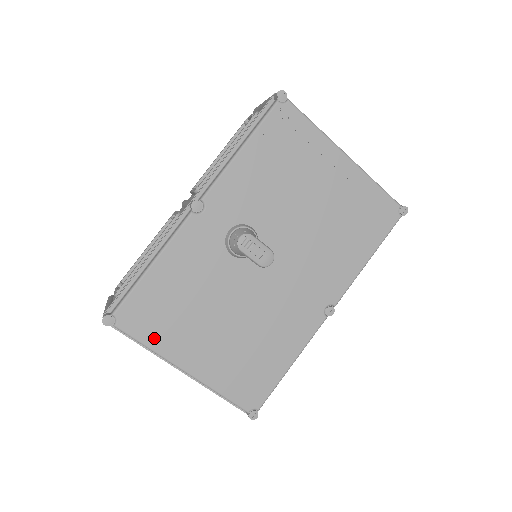
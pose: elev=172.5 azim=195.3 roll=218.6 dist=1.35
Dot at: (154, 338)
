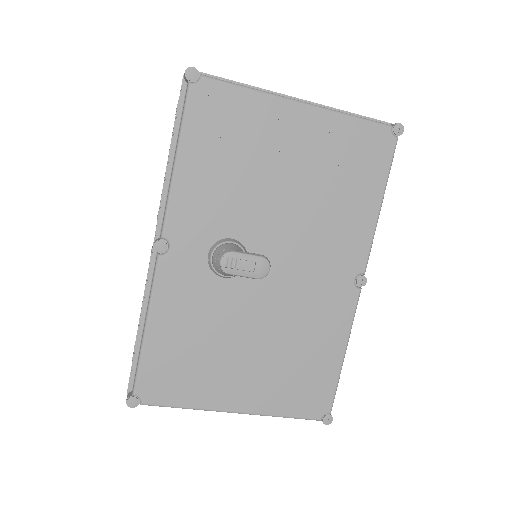
Dot at: (187, 397)
